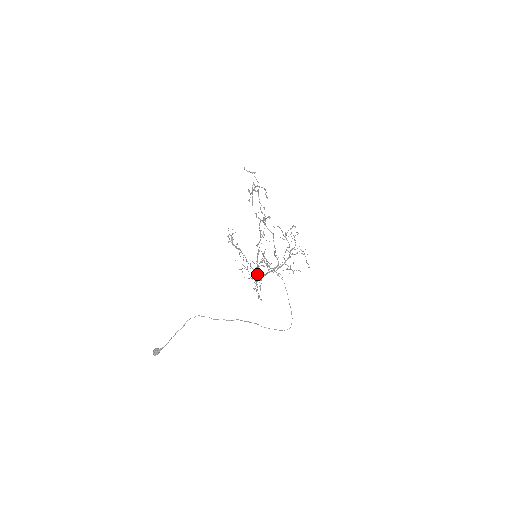
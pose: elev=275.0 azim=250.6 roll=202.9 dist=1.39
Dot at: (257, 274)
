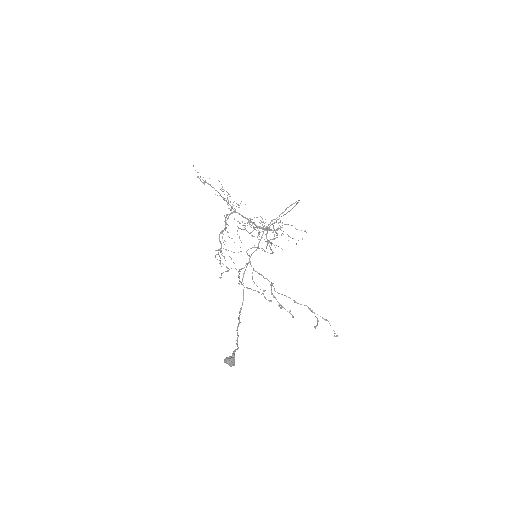
Dot at: (235, 212)
